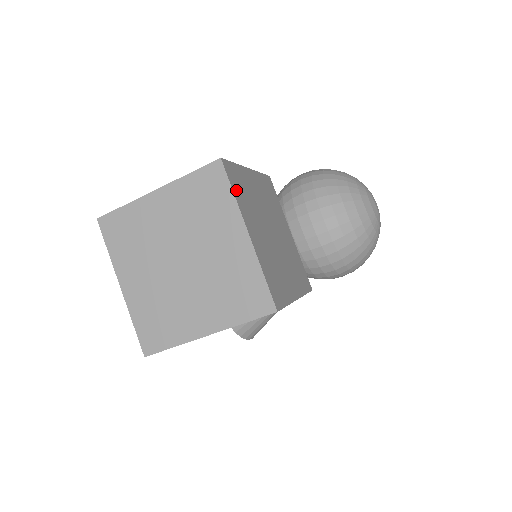
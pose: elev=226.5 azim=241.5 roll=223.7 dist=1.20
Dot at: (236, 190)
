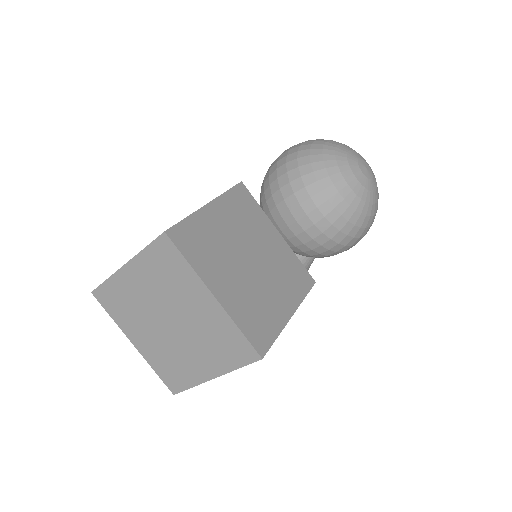
Dot at: (191, 254)
